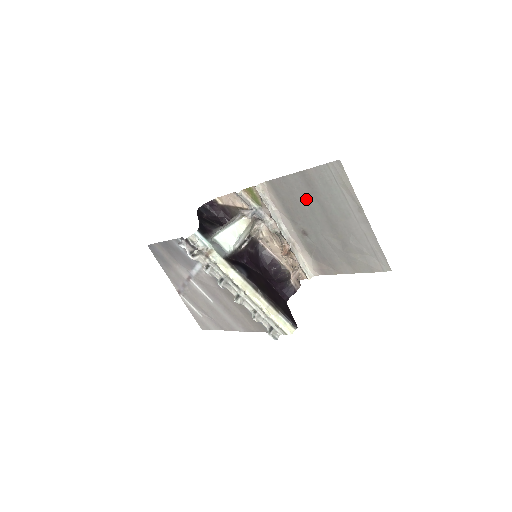
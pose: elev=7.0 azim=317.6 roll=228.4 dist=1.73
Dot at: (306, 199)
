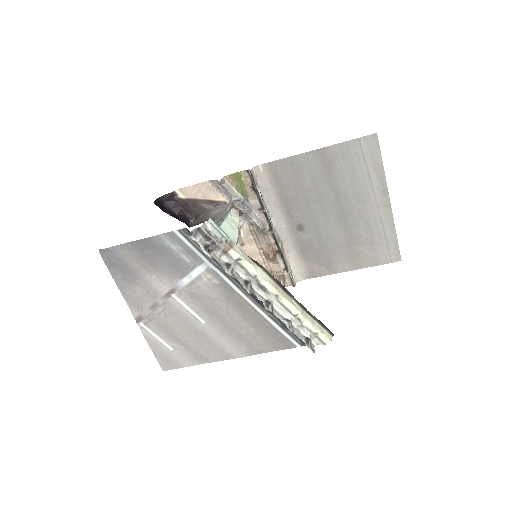
Dot at: (316, 184)
